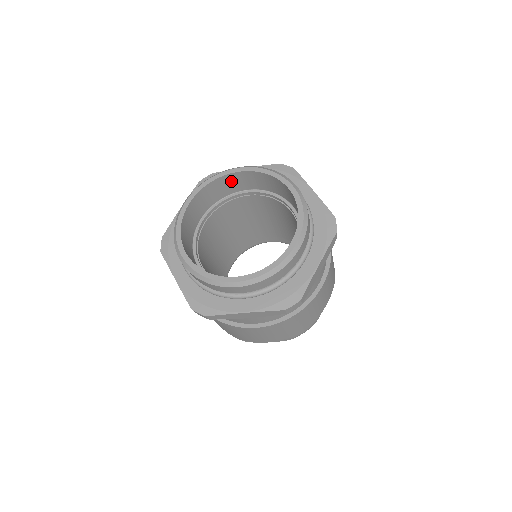
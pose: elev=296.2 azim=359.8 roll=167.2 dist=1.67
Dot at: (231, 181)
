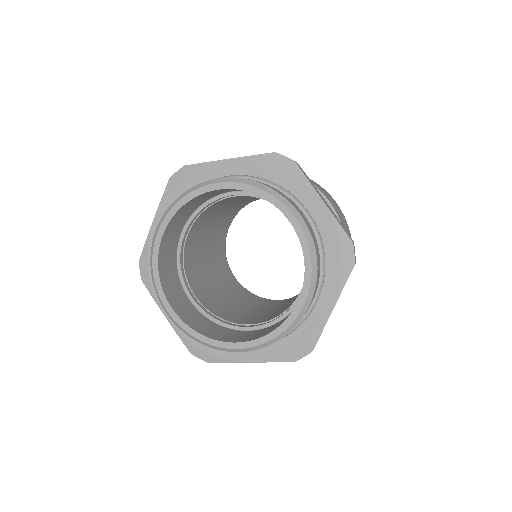
Dot at: (211, 193)
